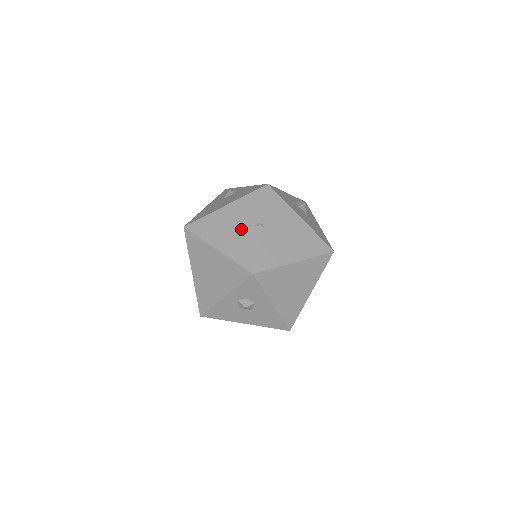
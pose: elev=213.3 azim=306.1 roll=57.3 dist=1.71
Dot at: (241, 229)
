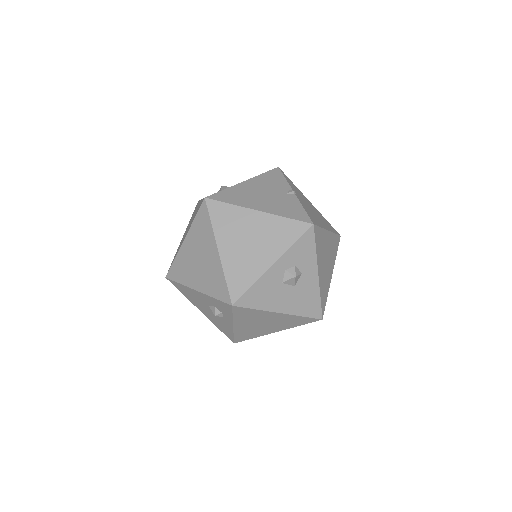
Dot at: (275, 195)
